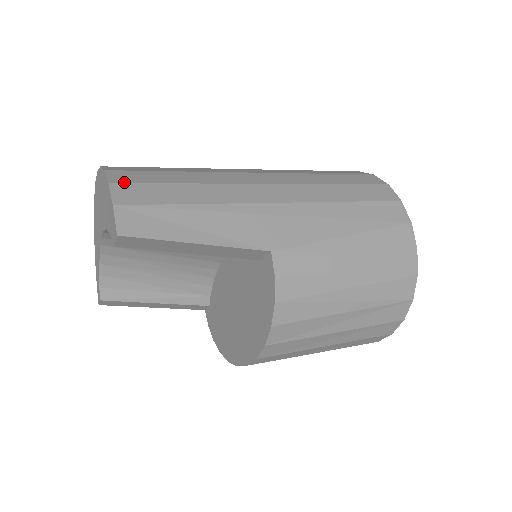
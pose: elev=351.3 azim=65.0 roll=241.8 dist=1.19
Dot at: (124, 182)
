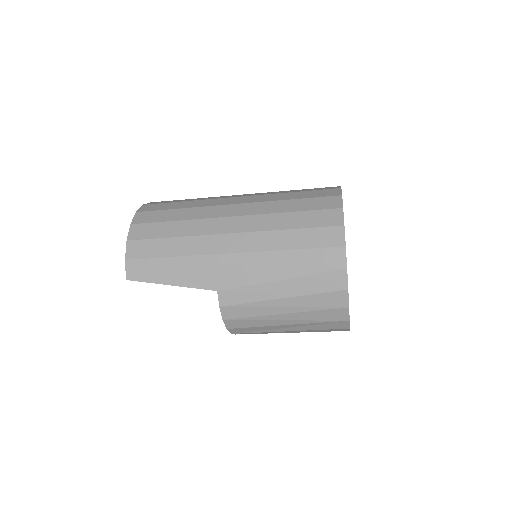
Dot at: (135, 239)
